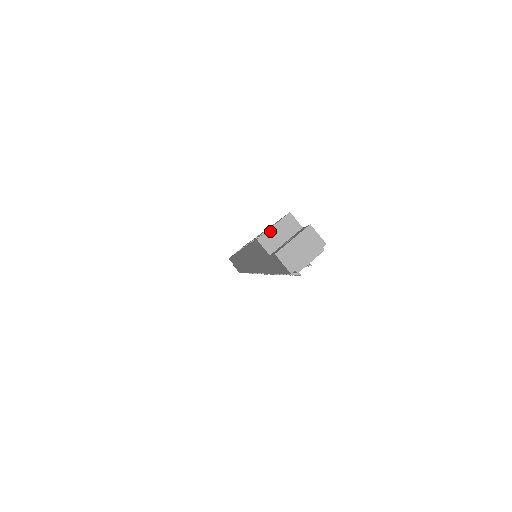
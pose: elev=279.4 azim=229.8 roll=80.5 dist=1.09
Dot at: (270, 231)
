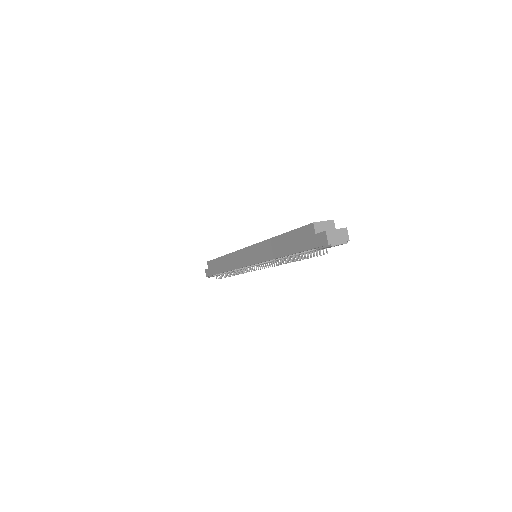
Dot at: (321, 222)
